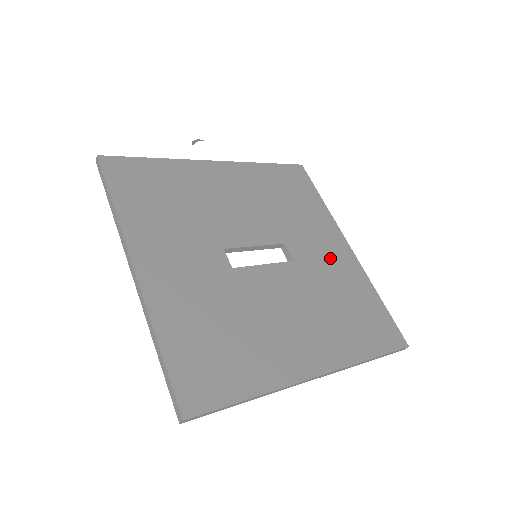
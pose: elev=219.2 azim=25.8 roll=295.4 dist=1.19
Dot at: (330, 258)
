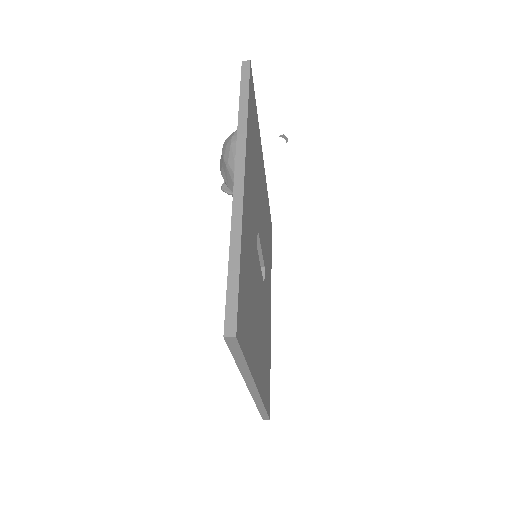
Dot at: (268, 307)
